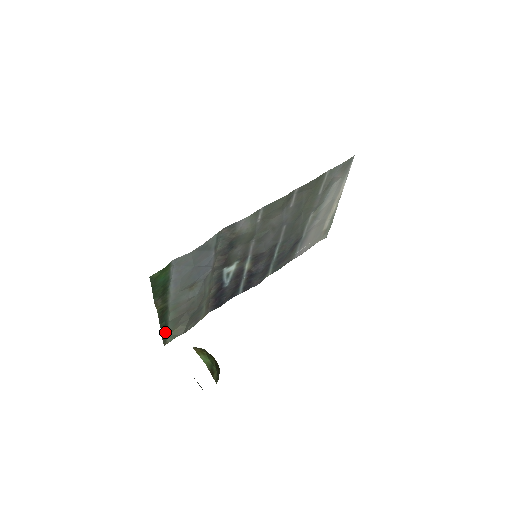
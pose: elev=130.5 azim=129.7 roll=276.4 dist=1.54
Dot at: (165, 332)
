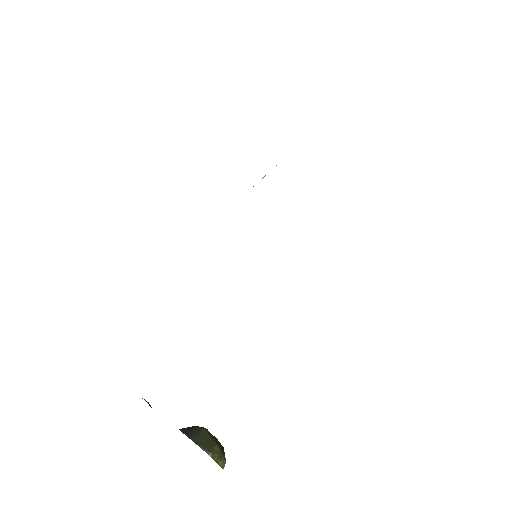
Dot at: occluded
